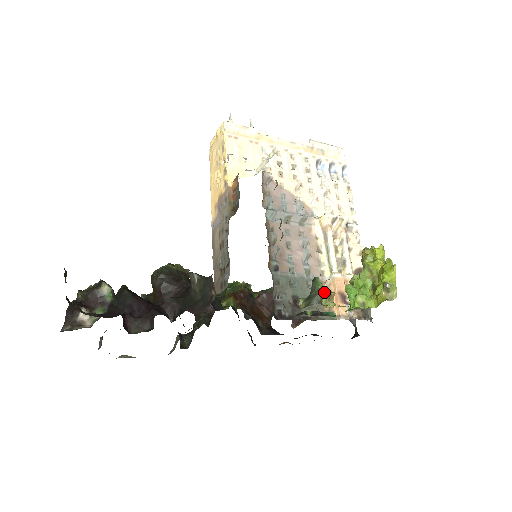
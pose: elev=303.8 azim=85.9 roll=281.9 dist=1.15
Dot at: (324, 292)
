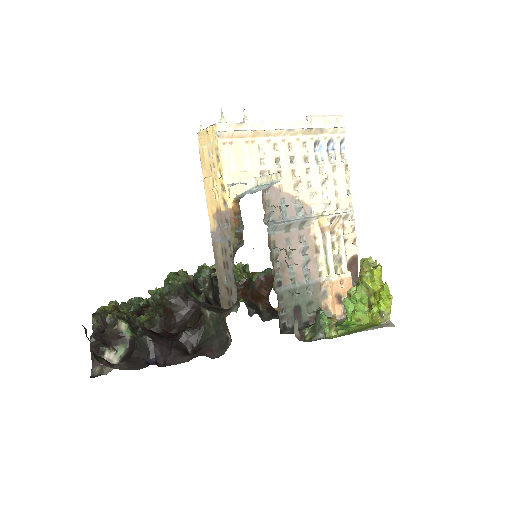
Dot at: (327, 324)
